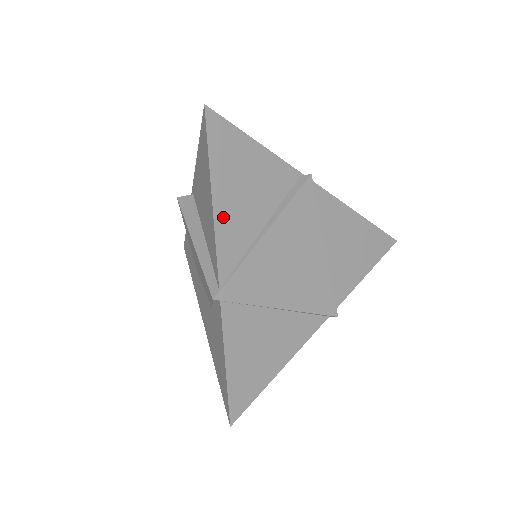
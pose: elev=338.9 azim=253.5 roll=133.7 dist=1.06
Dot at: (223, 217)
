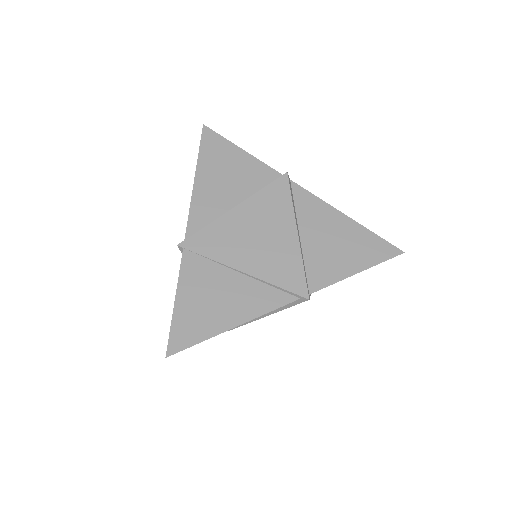
Dot at: (201, 191)
